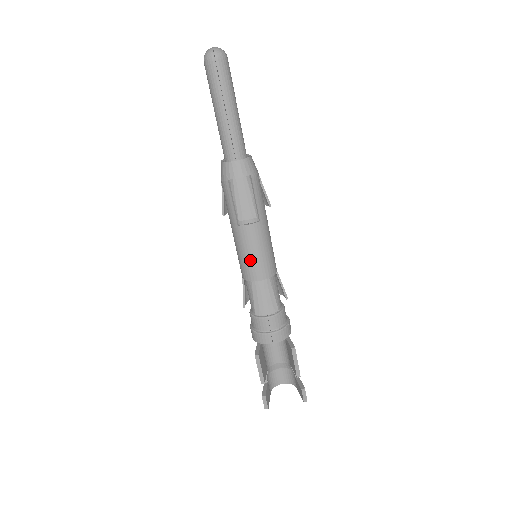
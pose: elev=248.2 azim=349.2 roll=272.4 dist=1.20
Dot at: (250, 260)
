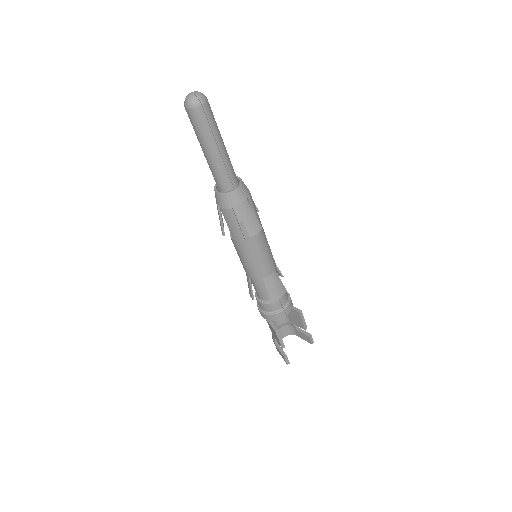
Dot at: (260, 263)
